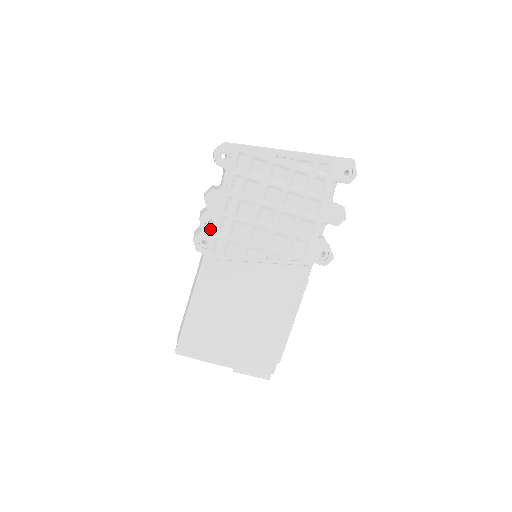
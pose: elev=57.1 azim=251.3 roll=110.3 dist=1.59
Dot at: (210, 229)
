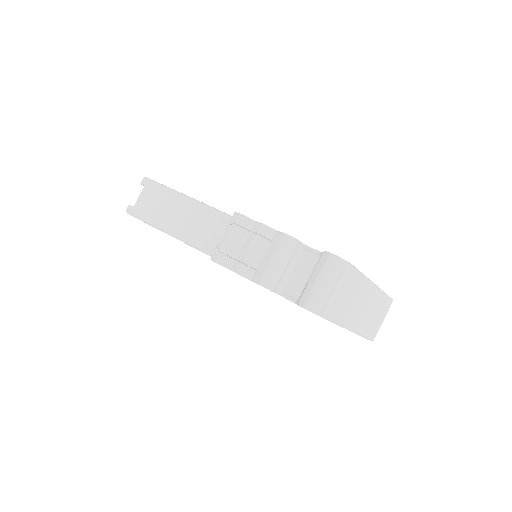
Dot at: occluded
